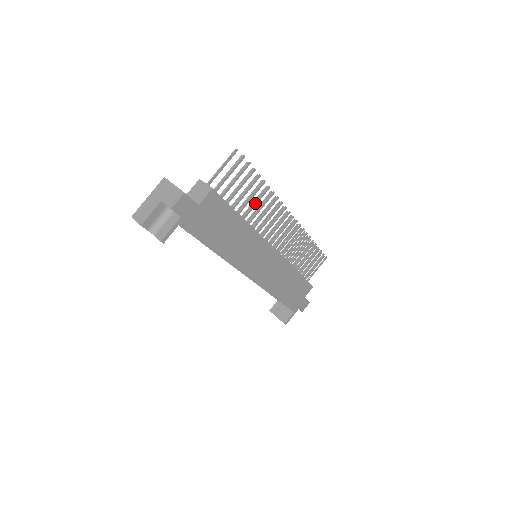
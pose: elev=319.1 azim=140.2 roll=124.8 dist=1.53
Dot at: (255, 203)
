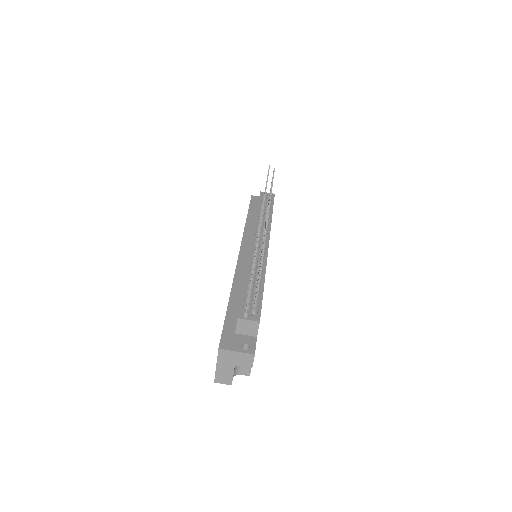
Dot at: occluded
